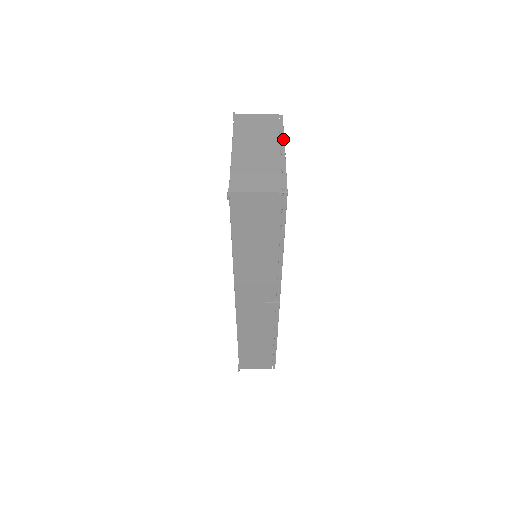
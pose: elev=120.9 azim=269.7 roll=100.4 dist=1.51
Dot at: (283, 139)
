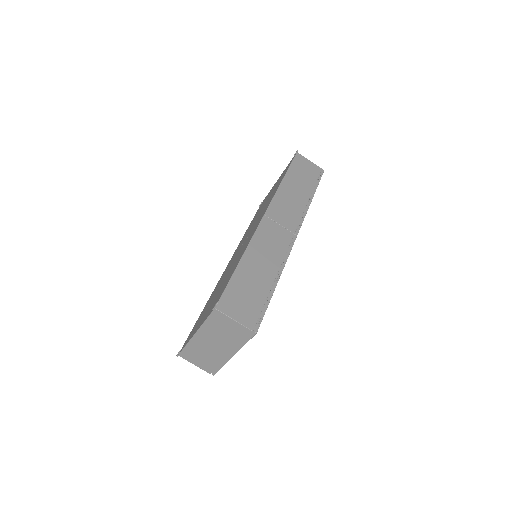
Dot at: (238, 350)
